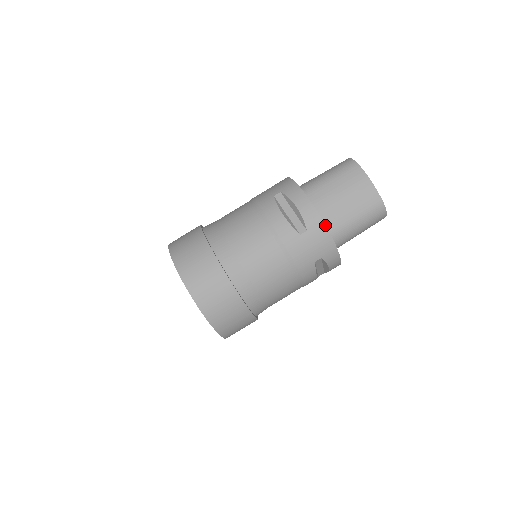
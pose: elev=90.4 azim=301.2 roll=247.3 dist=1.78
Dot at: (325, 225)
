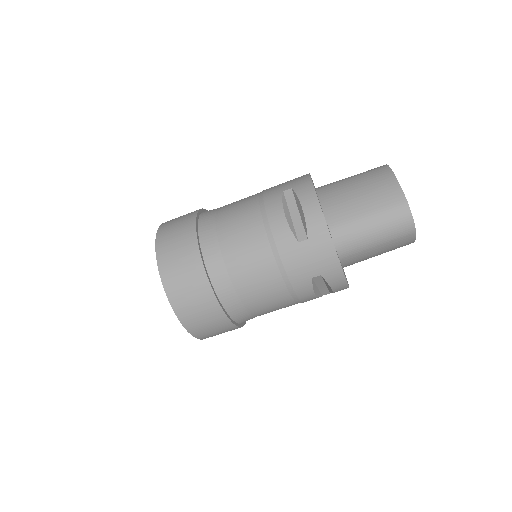
Dot at: occluded
